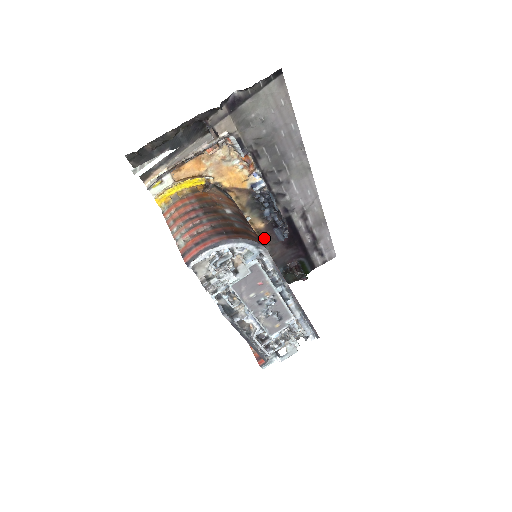
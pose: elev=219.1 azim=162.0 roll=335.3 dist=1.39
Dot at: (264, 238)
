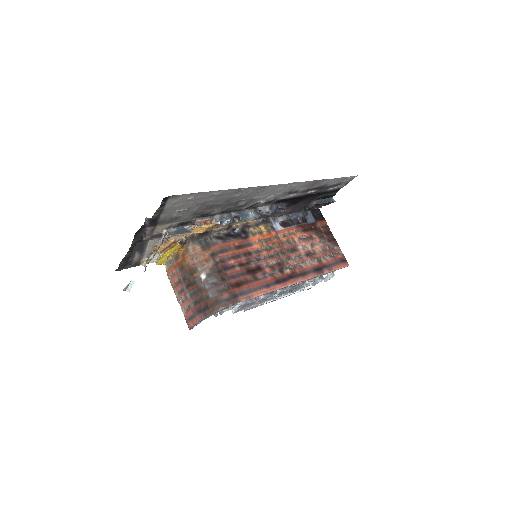
Dot at: (266, 217)
